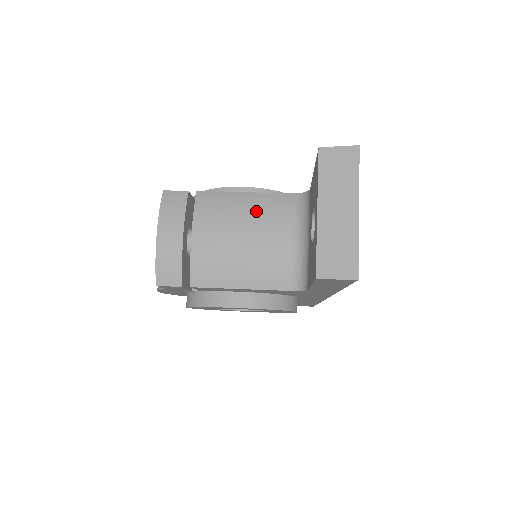
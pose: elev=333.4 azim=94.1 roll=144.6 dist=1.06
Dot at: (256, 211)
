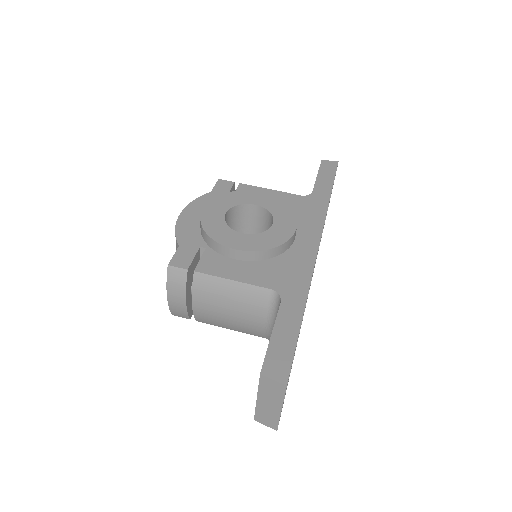
Dot at: (239, 299)
